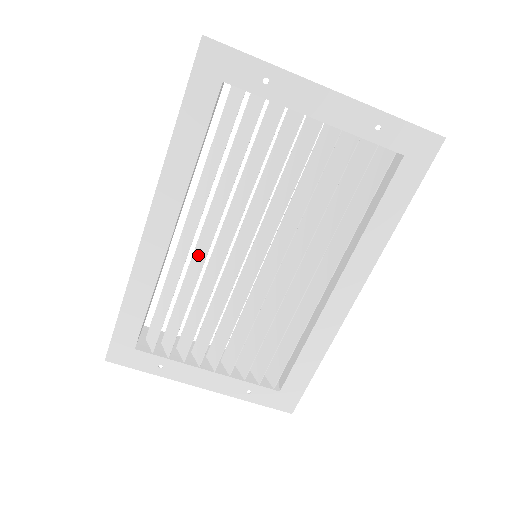
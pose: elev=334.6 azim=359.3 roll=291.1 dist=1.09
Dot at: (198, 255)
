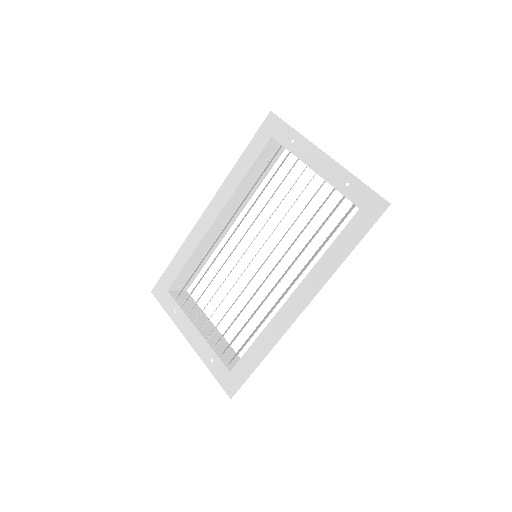
Dot at: occluded
